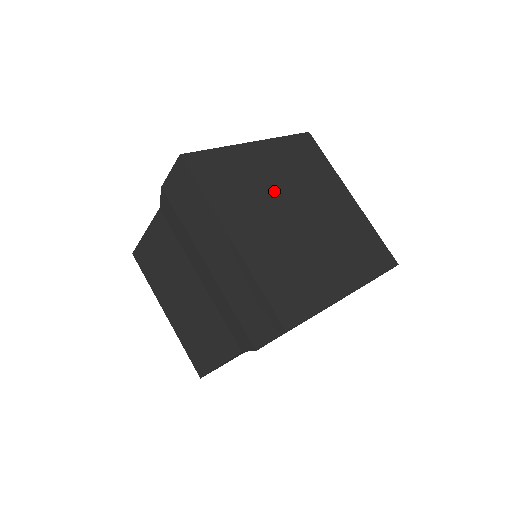
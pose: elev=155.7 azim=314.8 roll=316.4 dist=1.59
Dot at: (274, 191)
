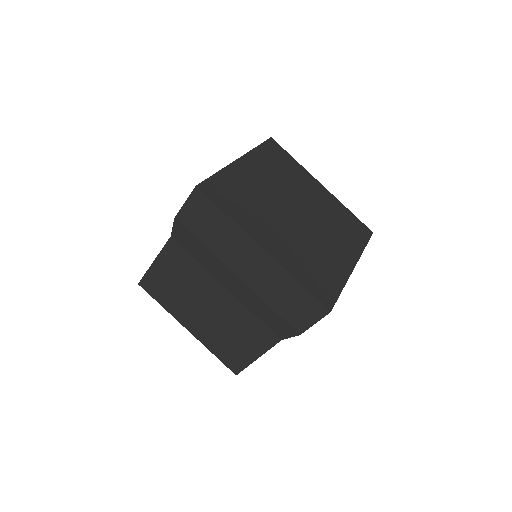
Dot at: (272, 198)
